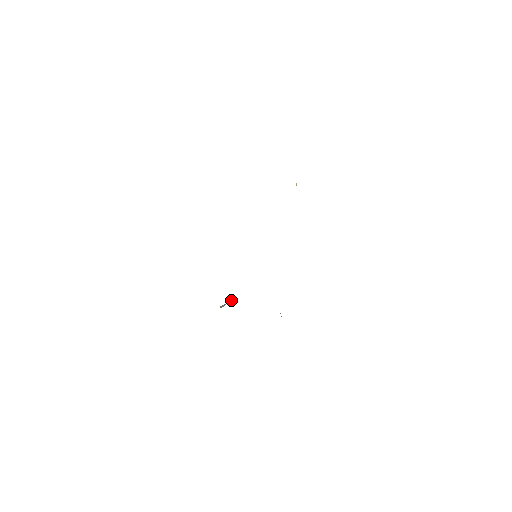
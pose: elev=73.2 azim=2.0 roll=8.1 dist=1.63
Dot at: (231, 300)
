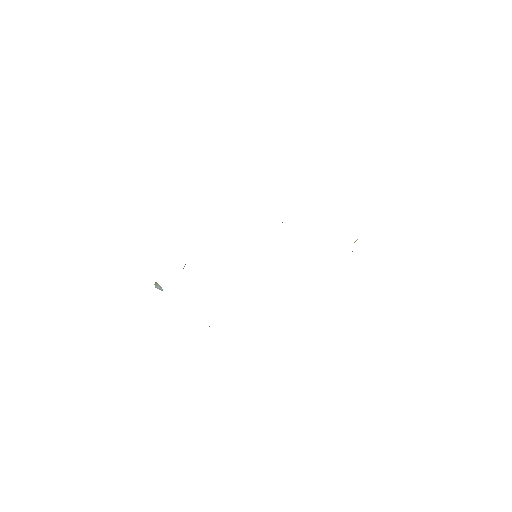
Dot at: occluded
